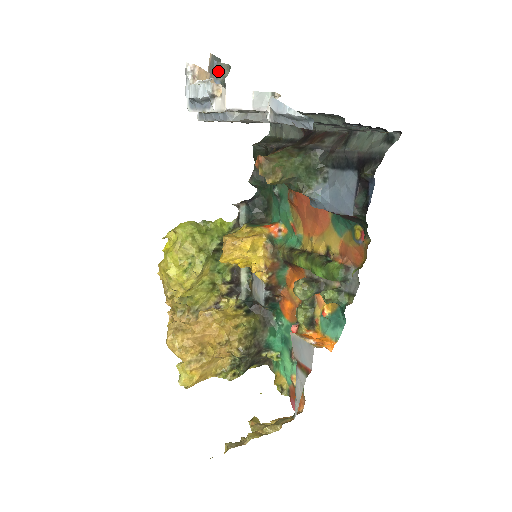
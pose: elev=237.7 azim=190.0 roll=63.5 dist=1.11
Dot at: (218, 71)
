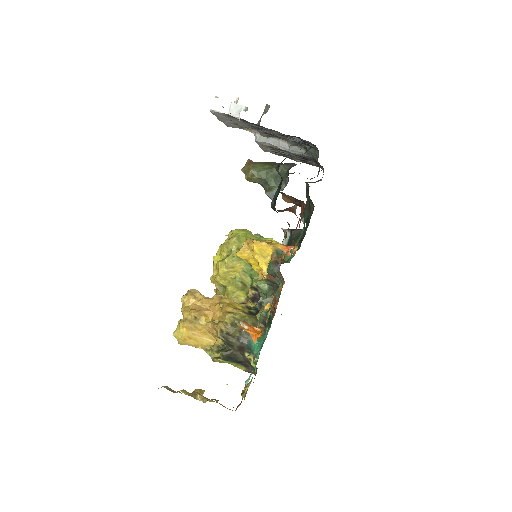
Dot at: (265, 110)
